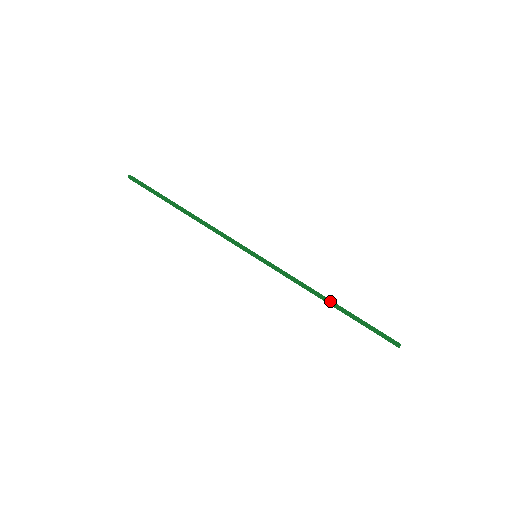
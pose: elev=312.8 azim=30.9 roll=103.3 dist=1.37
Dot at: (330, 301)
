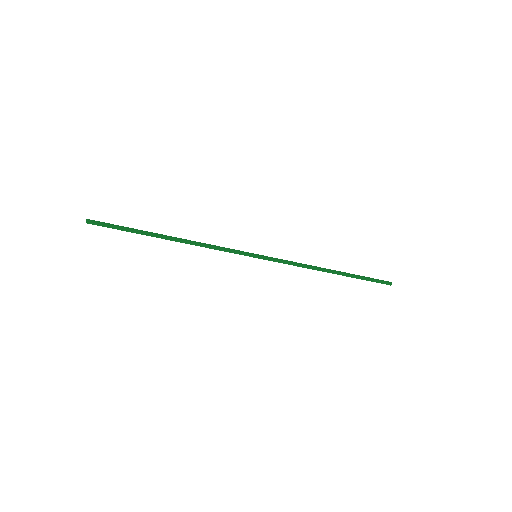
Dot at: (331, 270)
